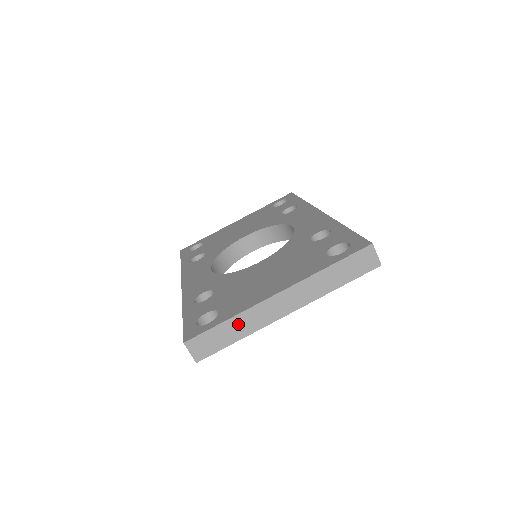
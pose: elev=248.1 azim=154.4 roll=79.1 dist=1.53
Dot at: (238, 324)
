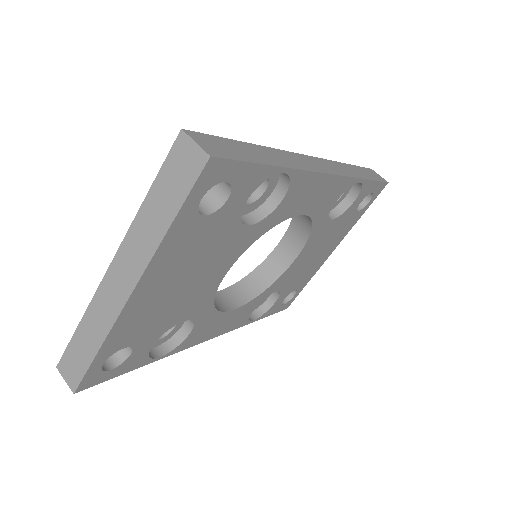
Dot at: (90, 327)
